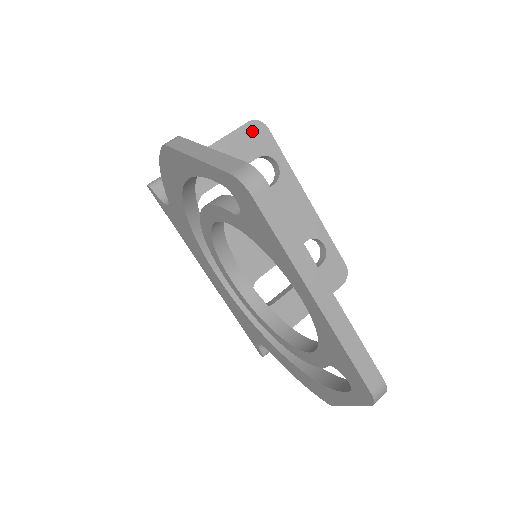
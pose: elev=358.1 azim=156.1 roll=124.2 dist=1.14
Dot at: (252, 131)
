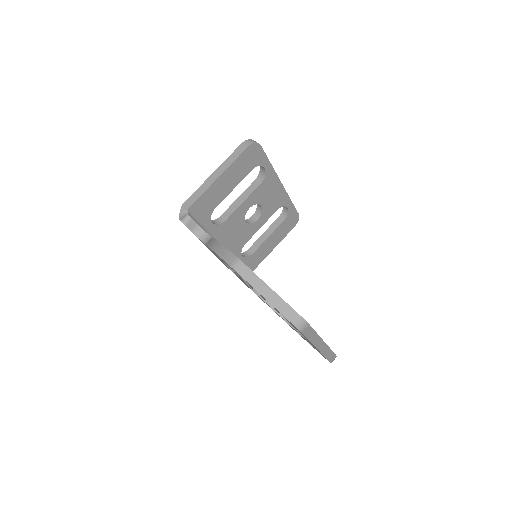
Dot at: (250, 153)
